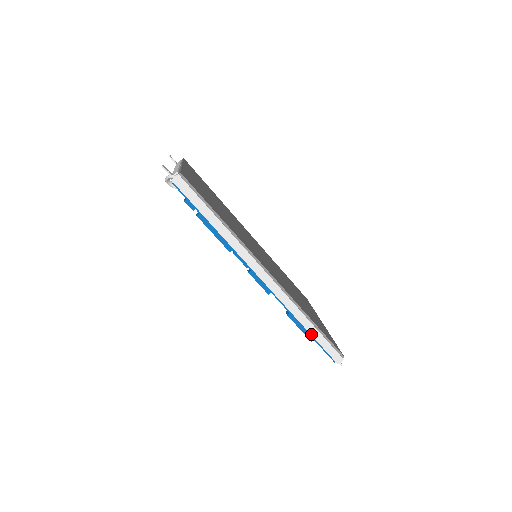
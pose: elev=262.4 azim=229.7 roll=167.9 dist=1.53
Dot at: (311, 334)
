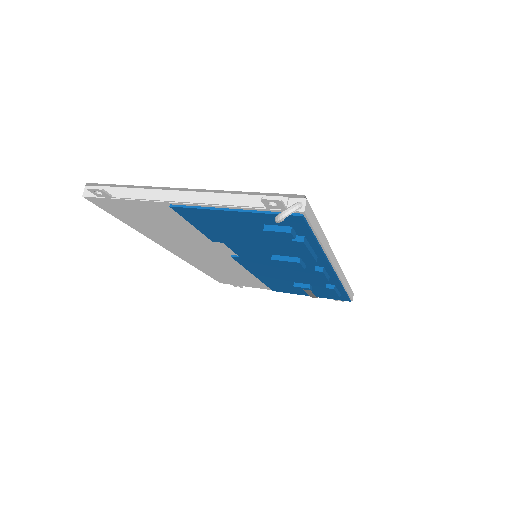
Dot at: (347, 291)
